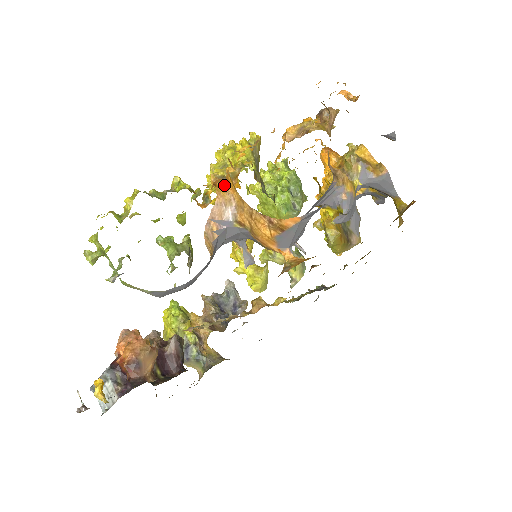
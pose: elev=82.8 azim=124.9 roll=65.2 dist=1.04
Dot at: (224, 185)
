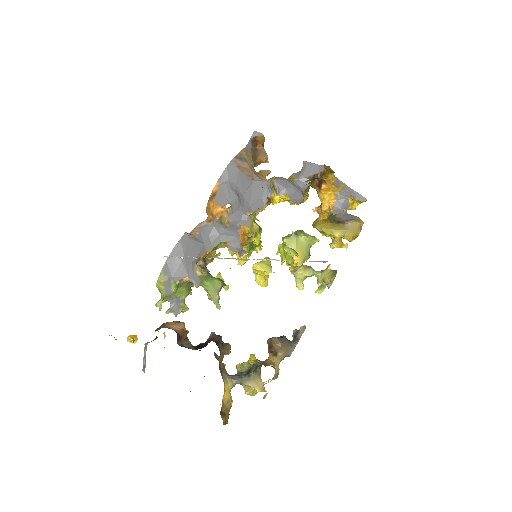
Dot at: occluded
